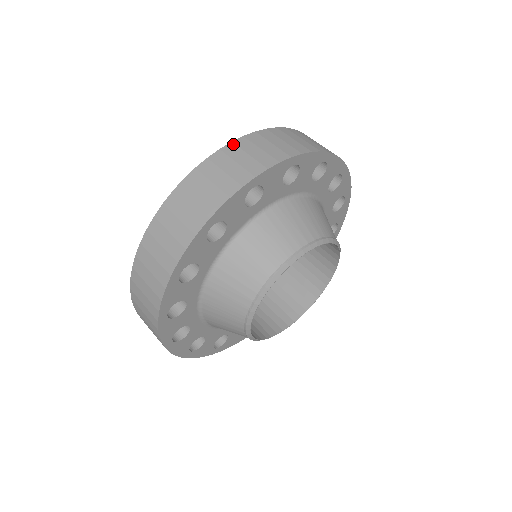
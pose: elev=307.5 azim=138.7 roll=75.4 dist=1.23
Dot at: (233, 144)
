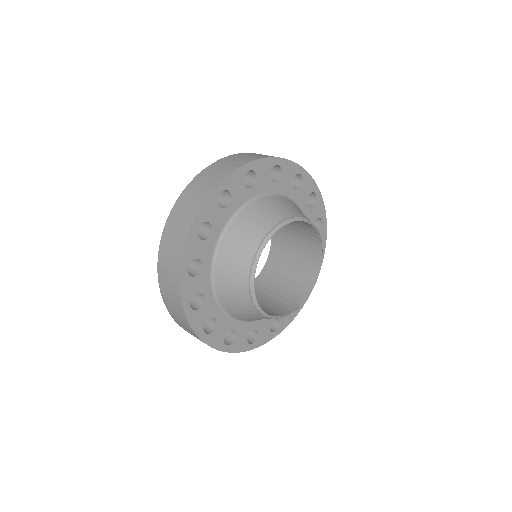
Dot at: occluded
